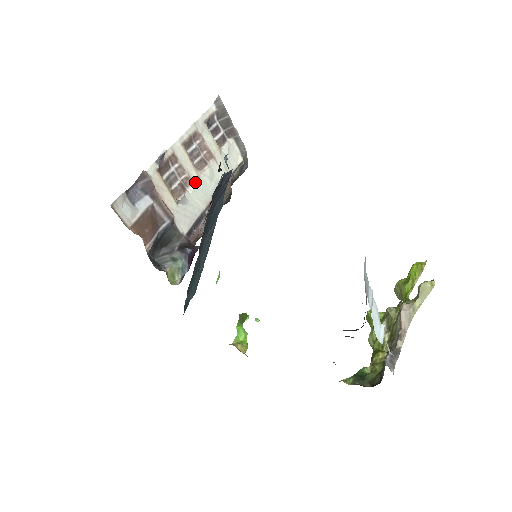
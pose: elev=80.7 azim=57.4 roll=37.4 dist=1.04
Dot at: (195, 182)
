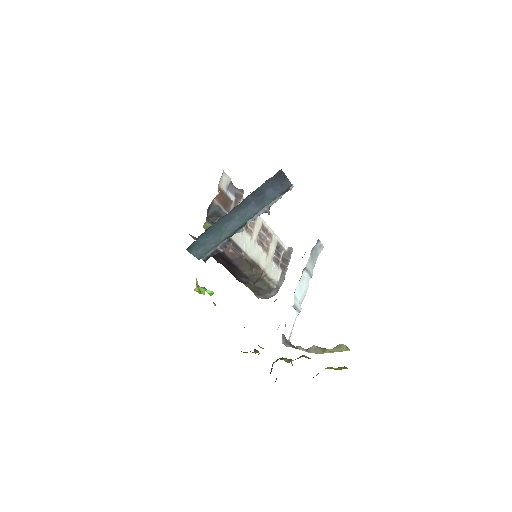
Dot at: (252, 239)
